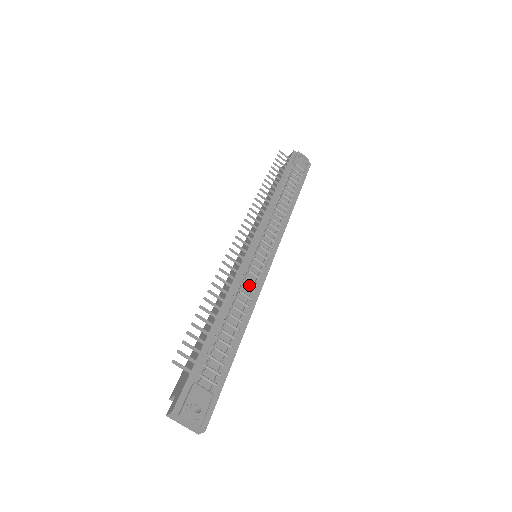
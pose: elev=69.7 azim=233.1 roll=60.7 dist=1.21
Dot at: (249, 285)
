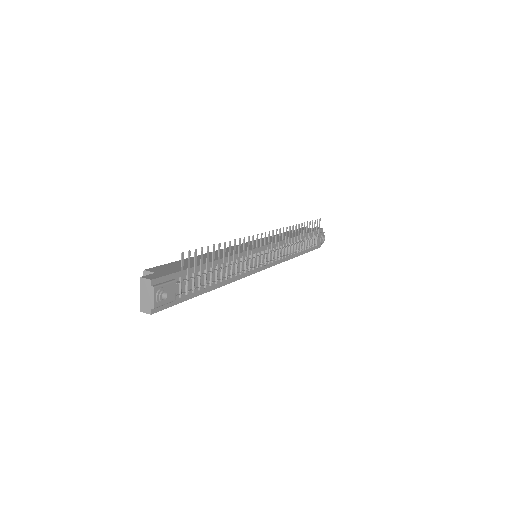
Dot at: (242, 267)
